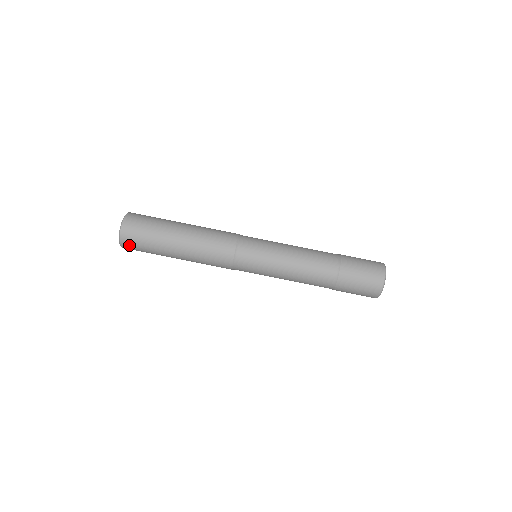
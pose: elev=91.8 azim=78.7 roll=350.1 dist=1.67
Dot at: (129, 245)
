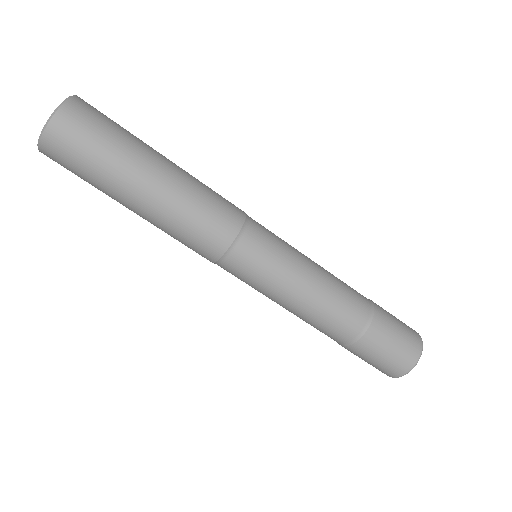
Dot at: occluded
